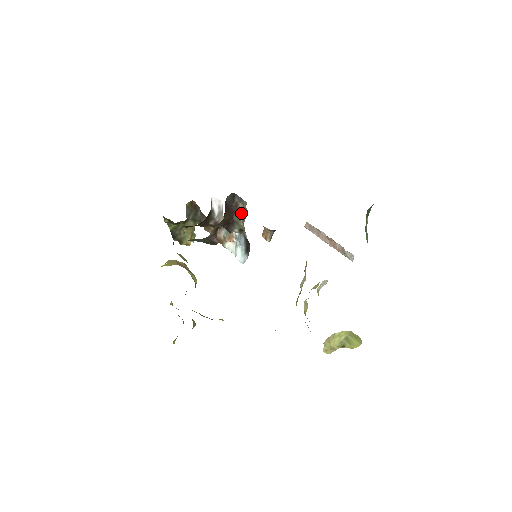
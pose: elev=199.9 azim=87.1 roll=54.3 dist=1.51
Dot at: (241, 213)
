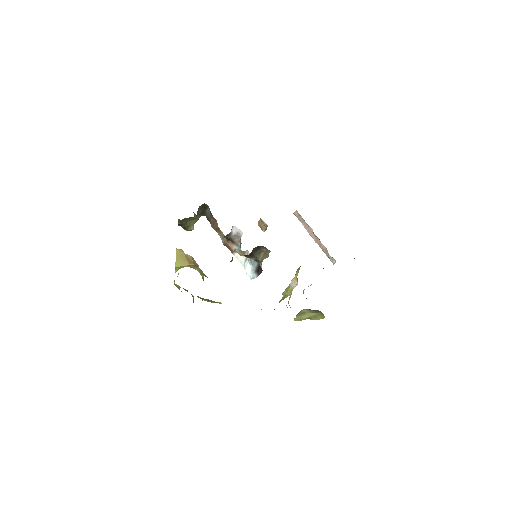
Dot at: (261, 252)
